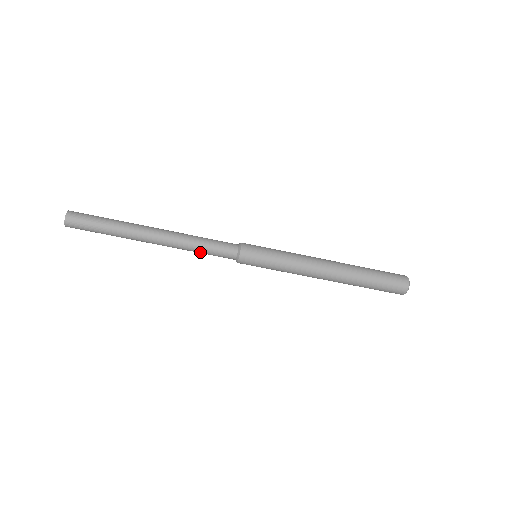
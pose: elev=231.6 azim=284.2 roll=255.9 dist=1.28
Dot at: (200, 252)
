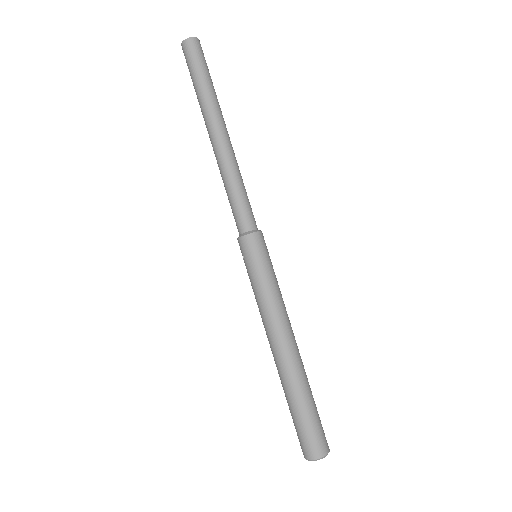
Dot at: (234, 189)
